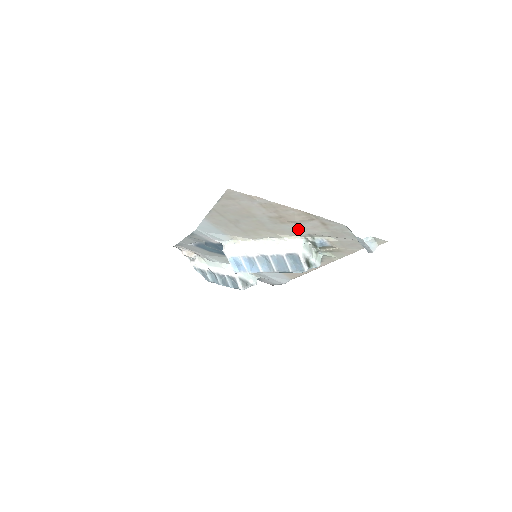
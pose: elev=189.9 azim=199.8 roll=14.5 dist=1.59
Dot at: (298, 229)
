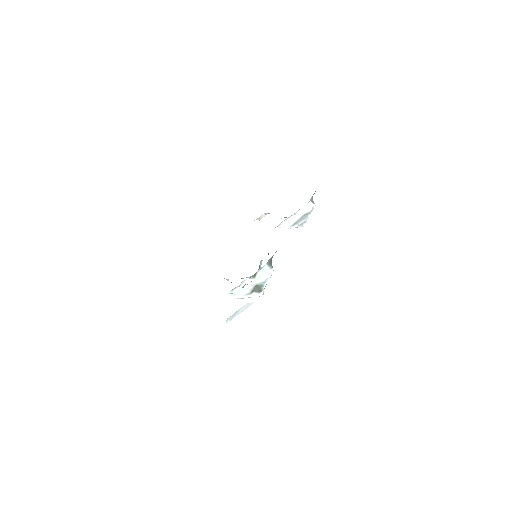
Dot at: occluded
